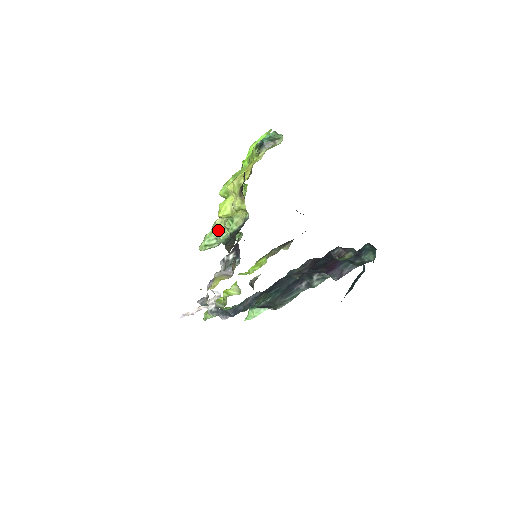
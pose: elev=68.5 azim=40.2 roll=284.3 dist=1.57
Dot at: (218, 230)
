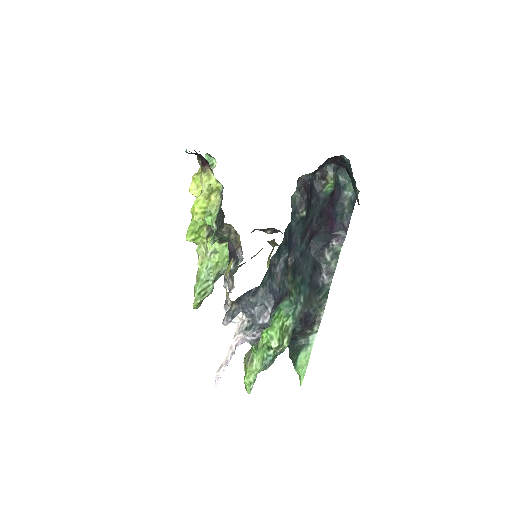
Dot at: (204, 269)
